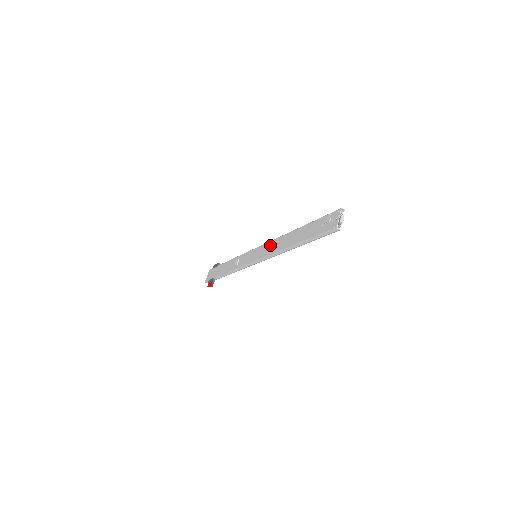
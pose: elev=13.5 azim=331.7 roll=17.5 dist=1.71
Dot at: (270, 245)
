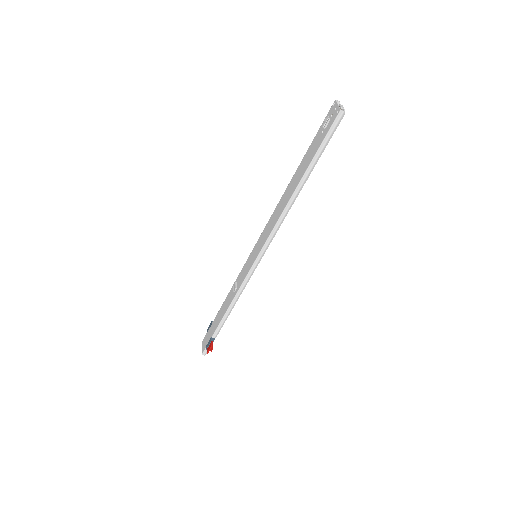
Dot at: (269, 224)
